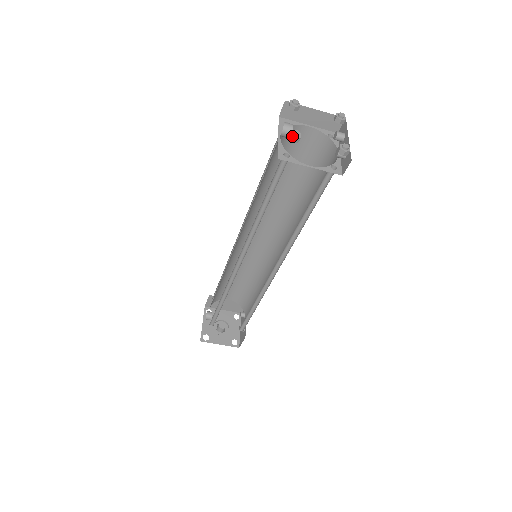
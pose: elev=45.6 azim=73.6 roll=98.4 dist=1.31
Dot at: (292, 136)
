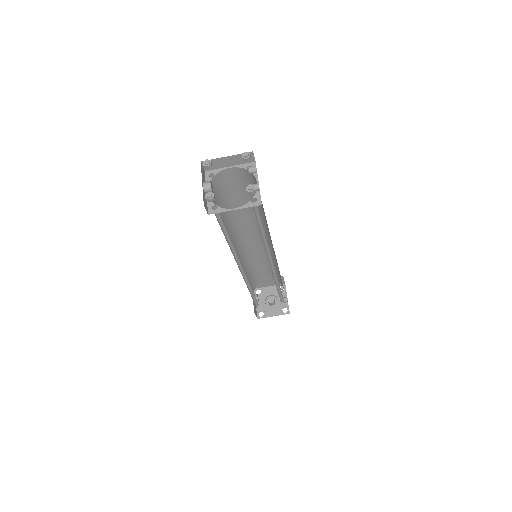
Dot at: (207, 199)
